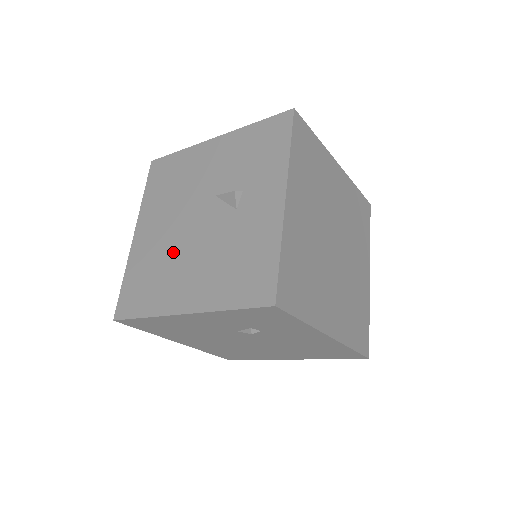
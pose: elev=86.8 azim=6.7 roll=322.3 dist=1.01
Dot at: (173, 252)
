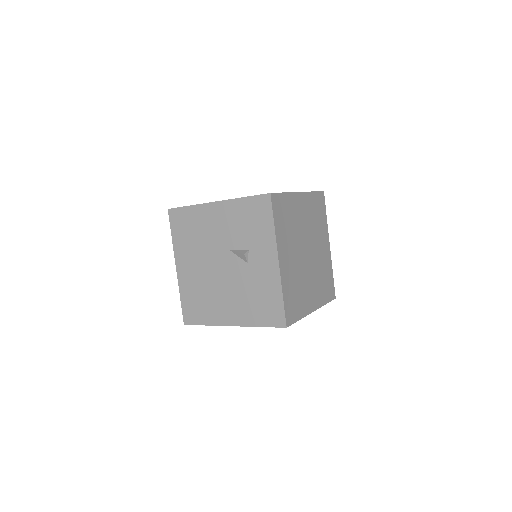
Dot at: (211, 286)
